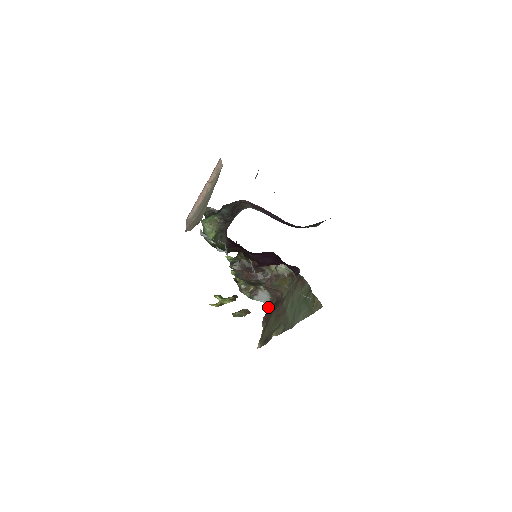
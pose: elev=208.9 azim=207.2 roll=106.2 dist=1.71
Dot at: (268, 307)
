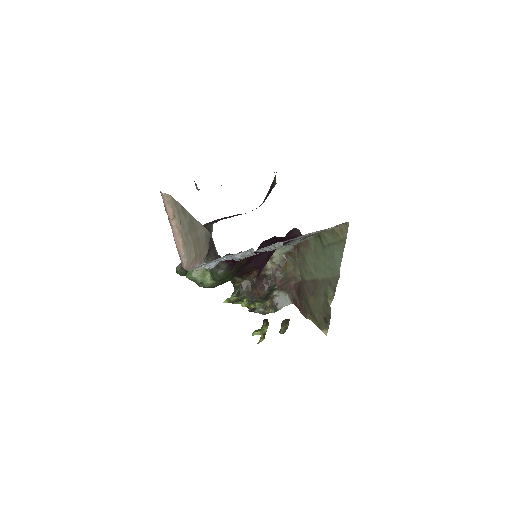
Dot at: occluded
